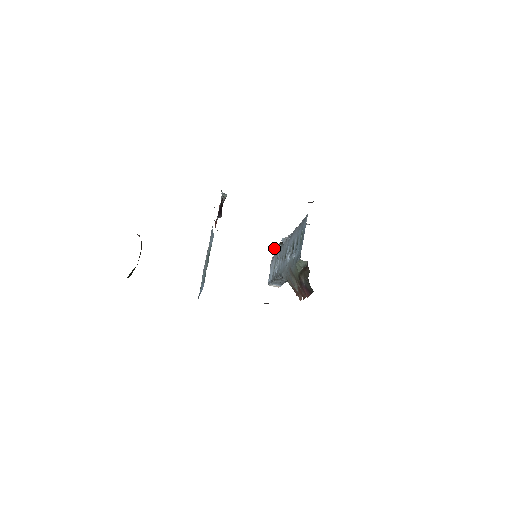
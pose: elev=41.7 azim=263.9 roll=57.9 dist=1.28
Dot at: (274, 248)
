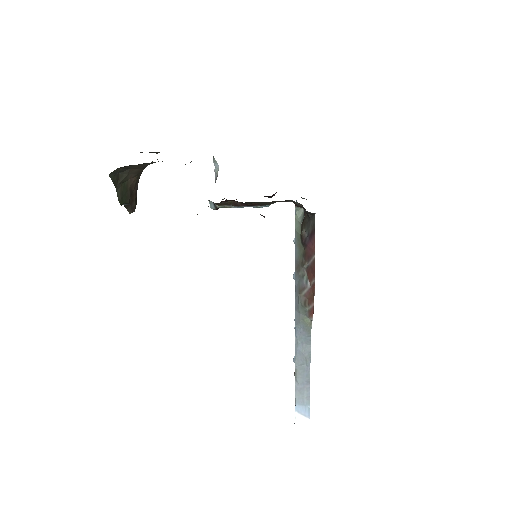
Dot at: occluded
